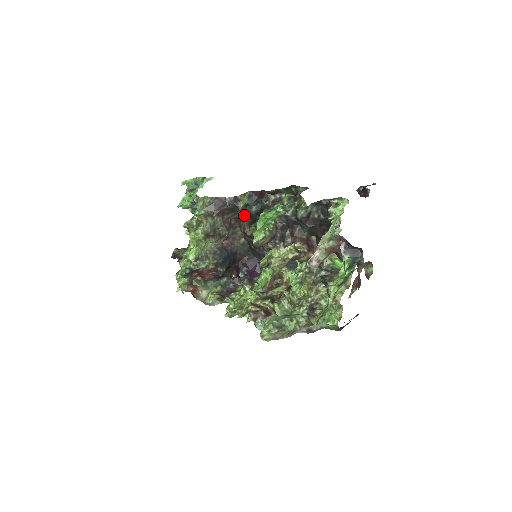
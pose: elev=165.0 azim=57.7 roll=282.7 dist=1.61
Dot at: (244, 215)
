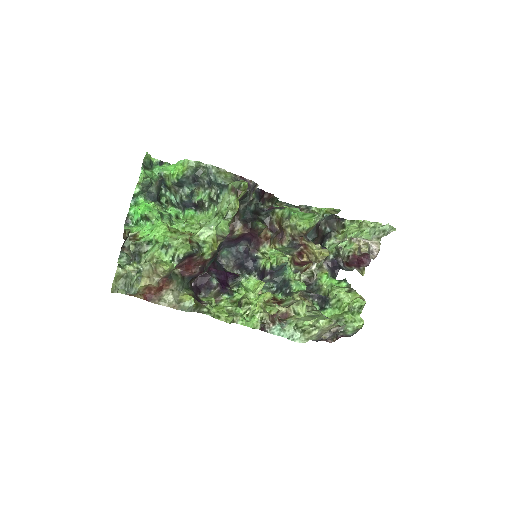
Dot at: (240, 211)
